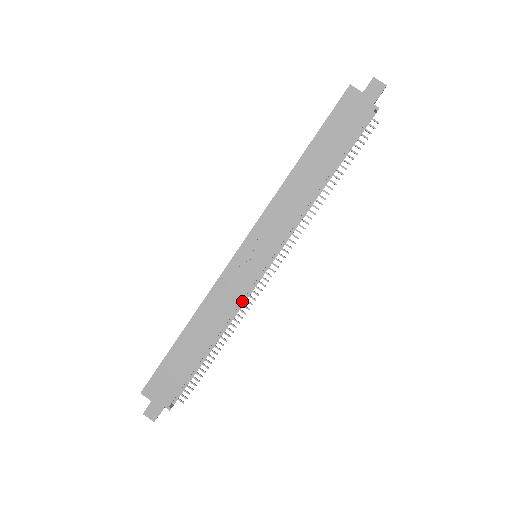
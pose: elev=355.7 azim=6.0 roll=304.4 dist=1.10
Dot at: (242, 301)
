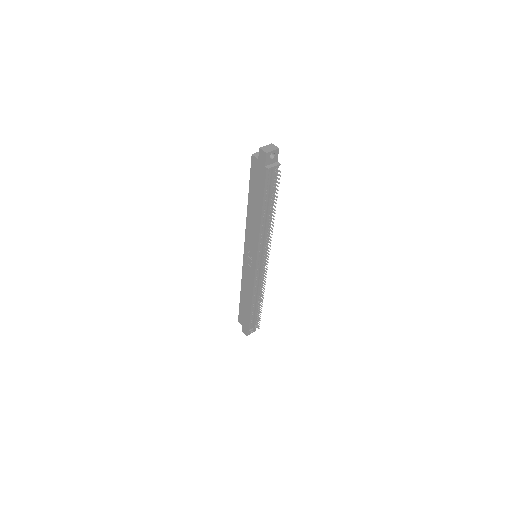
Dot at: (258, 281)
